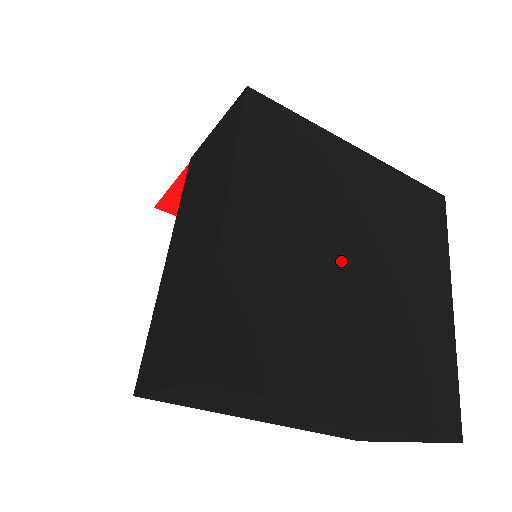
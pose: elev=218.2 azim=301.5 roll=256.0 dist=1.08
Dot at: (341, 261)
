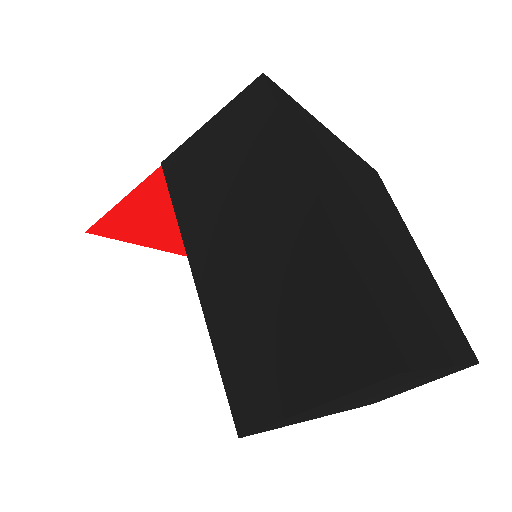
Dot at: (380, 235)
